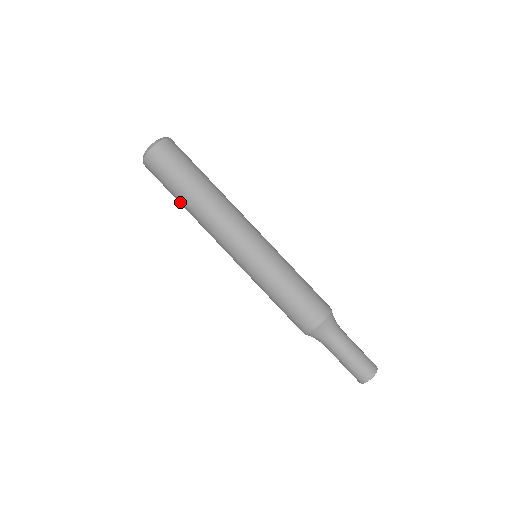
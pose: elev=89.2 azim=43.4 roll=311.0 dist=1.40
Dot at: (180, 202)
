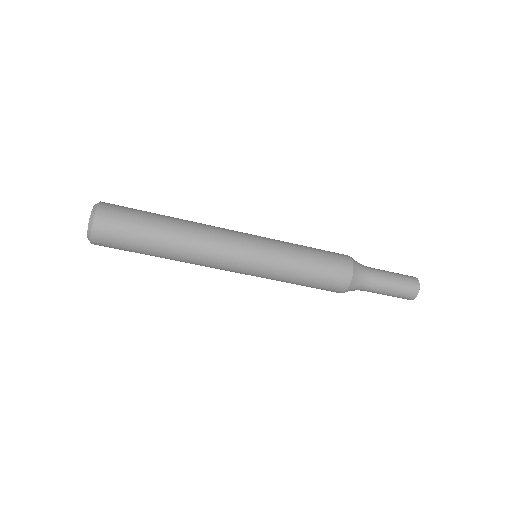
Dot at: occluded
